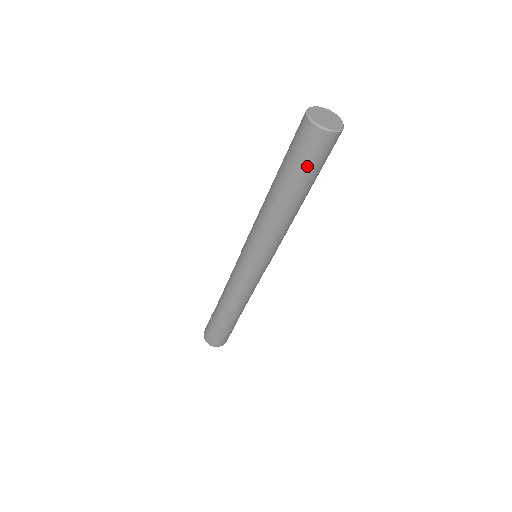
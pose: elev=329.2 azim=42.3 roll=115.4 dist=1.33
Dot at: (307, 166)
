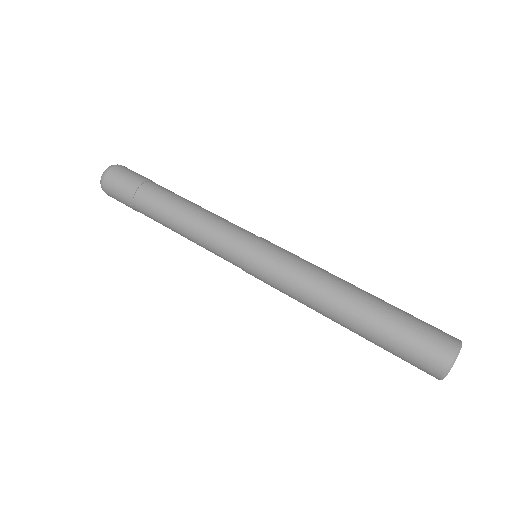
Dot at: occluded
